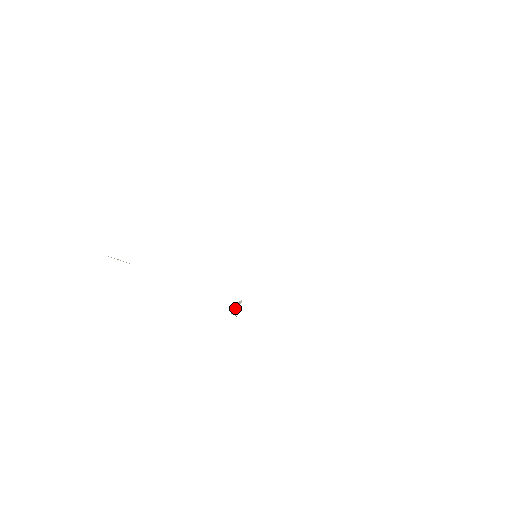
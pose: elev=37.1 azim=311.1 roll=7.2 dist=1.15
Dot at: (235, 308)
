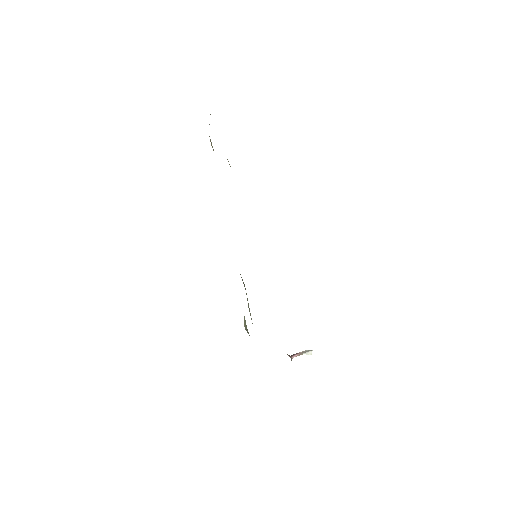
Dot at: (298, 353)
